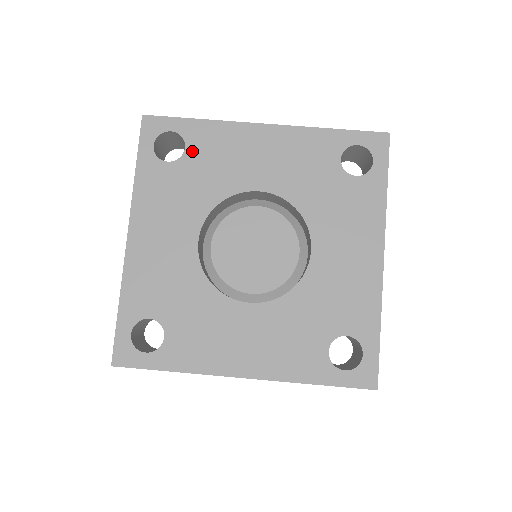
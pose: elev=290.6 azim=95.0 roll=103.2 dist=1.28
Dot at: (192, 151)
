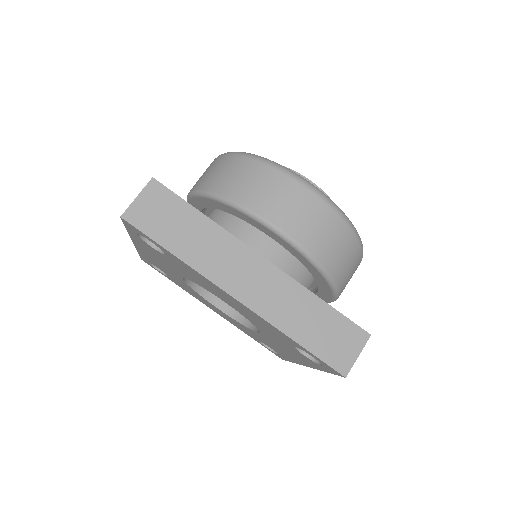
Dot at: (171, 259)
